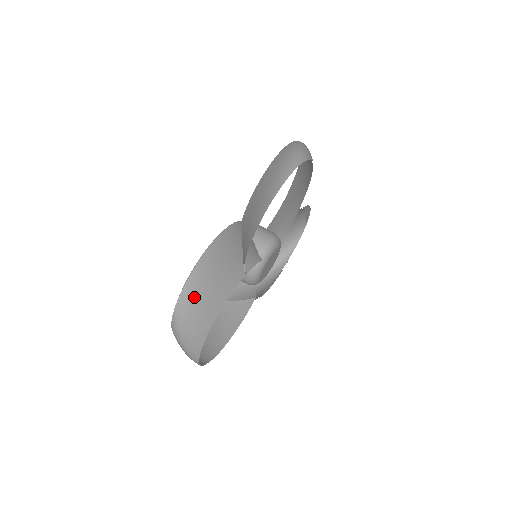
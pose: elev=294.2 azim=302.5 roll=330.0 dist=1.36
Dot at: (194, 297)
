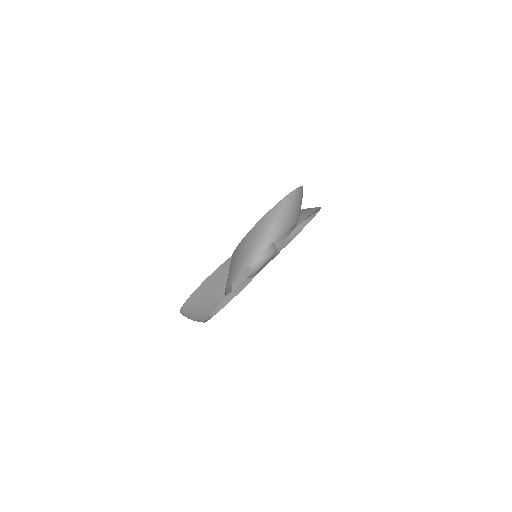
Dot at: (191, 310)
